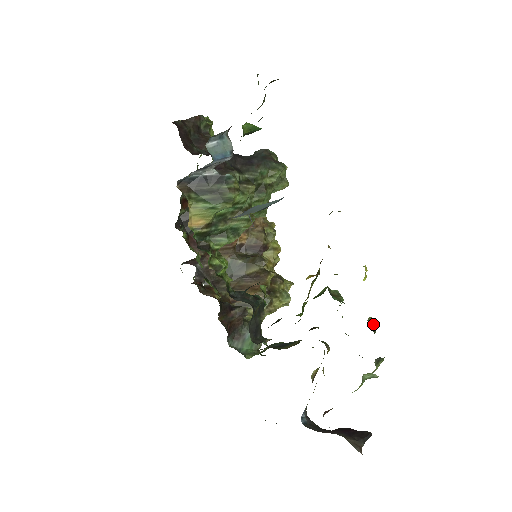
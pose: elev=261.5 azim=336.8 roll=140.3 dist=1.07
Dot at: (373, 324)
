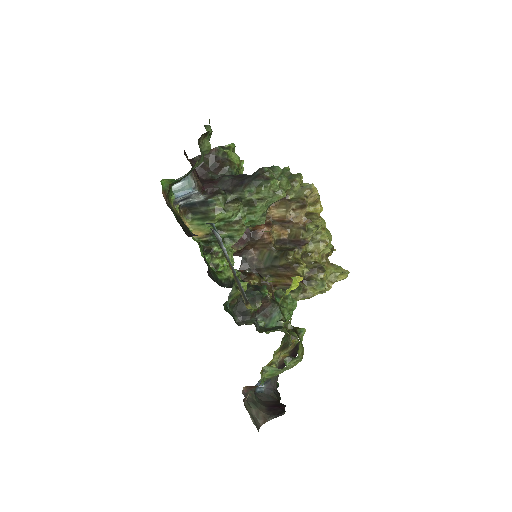
Dot at: (291, 327)
